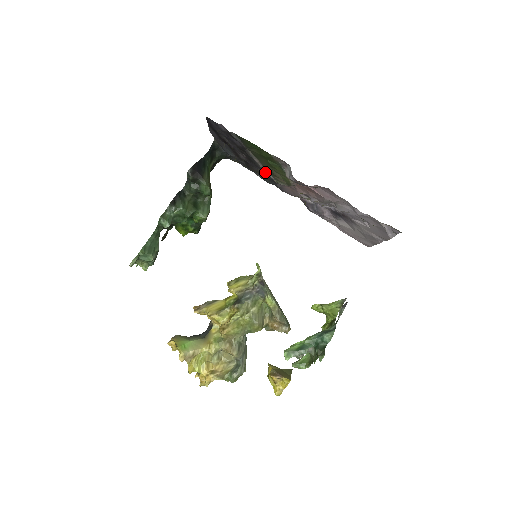
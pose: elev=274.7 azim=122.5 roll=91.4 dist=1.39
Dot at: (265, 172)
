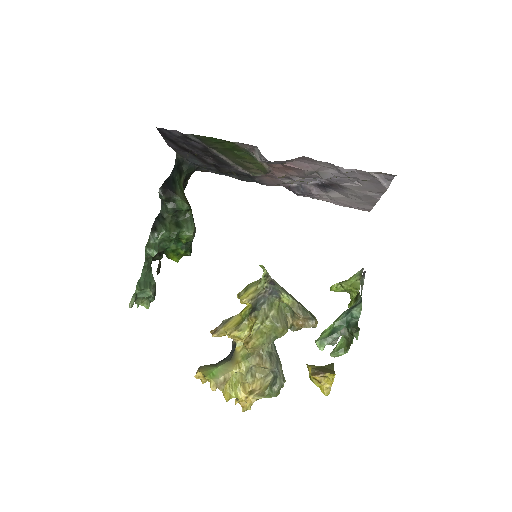
Dot at: (238, 169)
